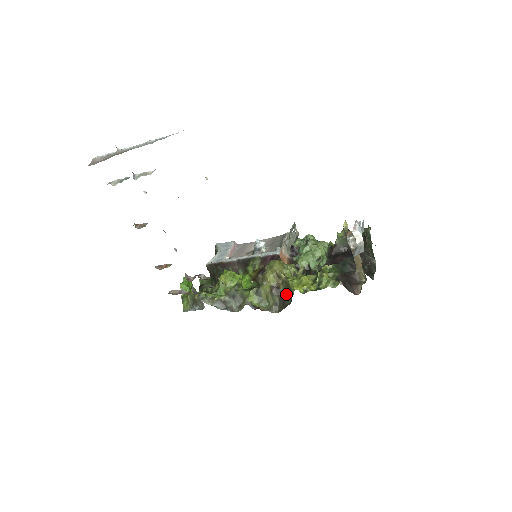
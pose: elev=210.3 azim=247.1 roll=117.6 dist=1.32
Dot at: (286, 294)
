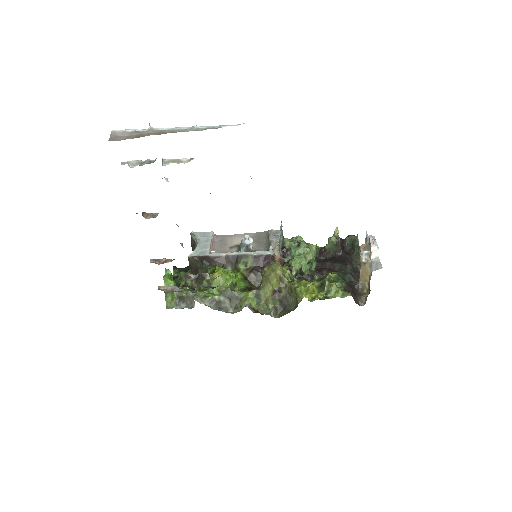
Dot at: (289, 299)
